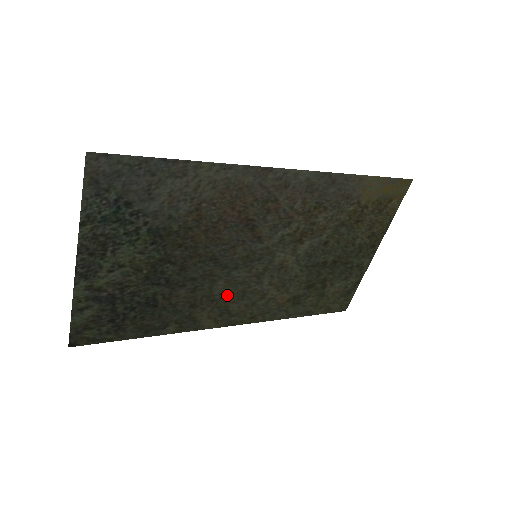
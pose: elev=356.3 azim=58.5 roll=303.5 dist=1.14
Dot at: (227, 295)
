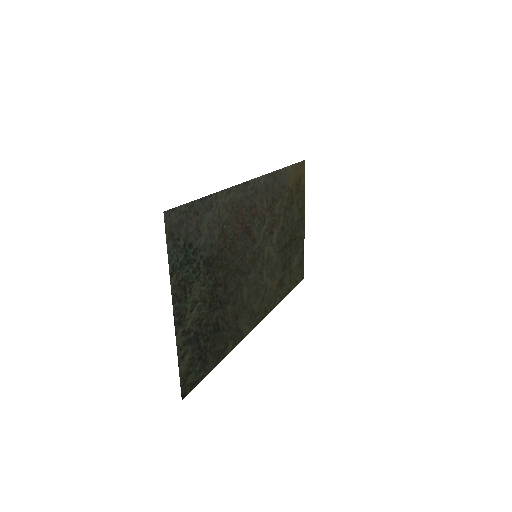
Dot at: (250, 298)
